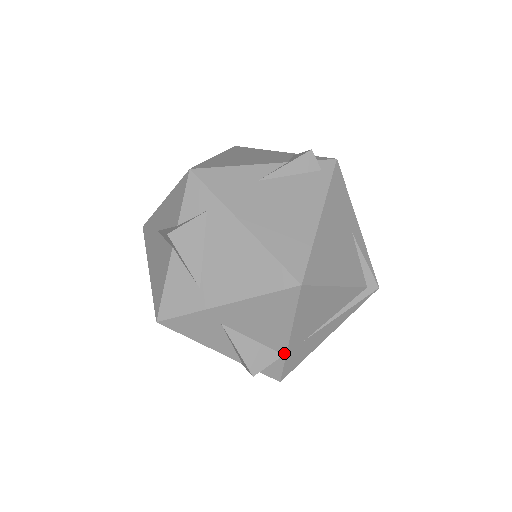
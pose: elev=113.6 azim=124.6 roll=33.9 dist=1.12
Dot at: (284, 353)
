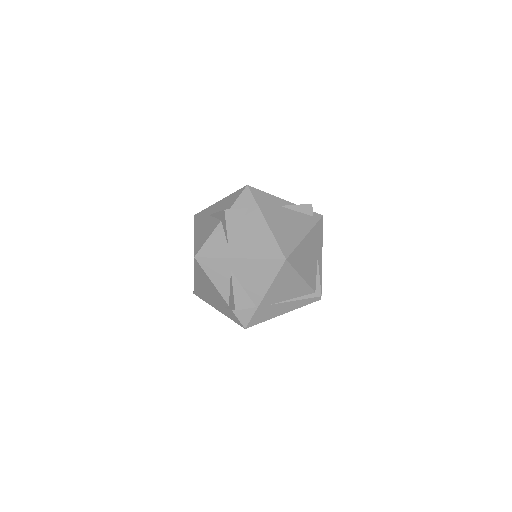
Dot at: (257, 306)
